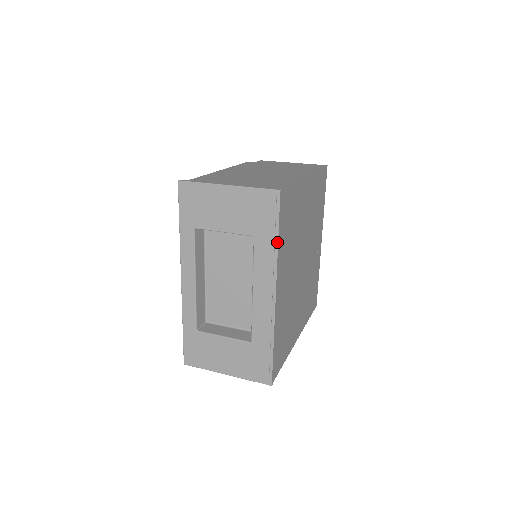
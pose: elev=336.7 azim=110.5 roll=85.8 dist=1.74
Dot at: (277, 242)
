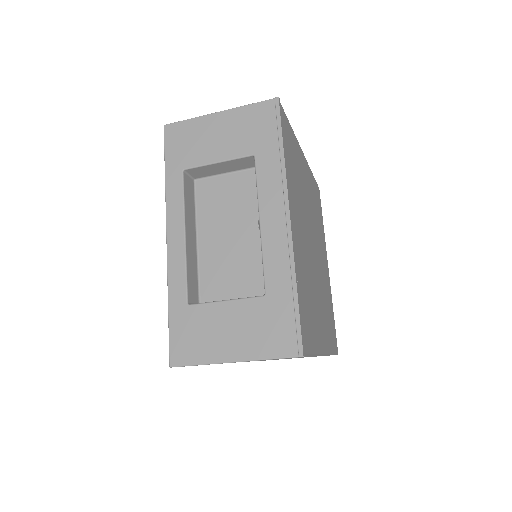
Dot at: (282, 151)
